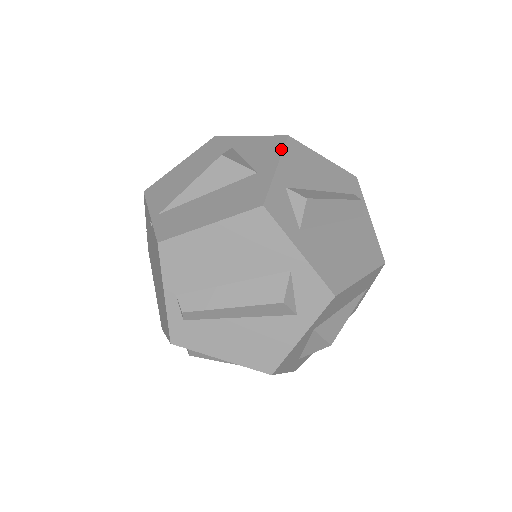
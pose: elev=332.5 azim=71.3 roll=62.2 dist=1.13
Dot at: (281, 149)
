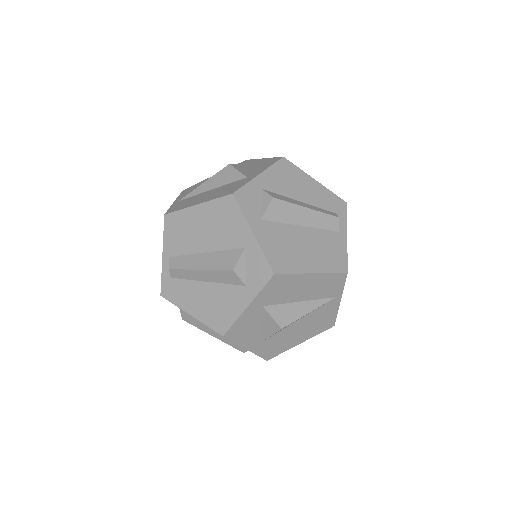
Dot at: (272, 164)
